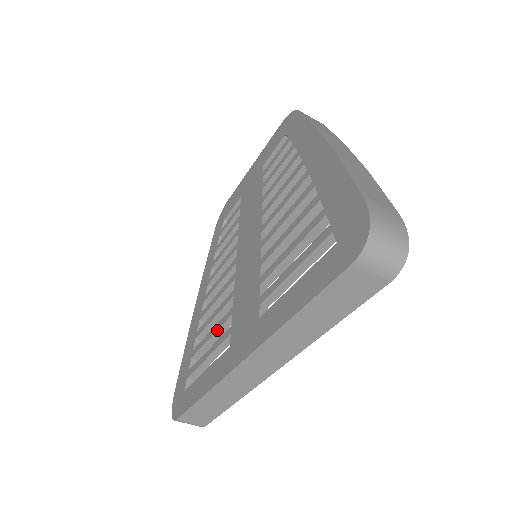
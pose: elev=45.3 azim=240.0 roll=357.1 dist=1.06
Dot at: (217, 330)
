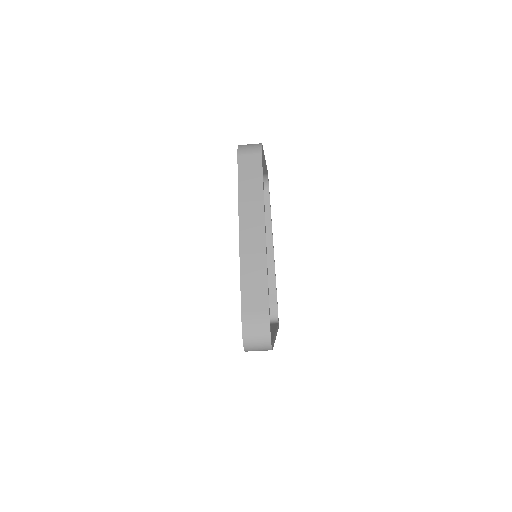
Dot at: occluded
